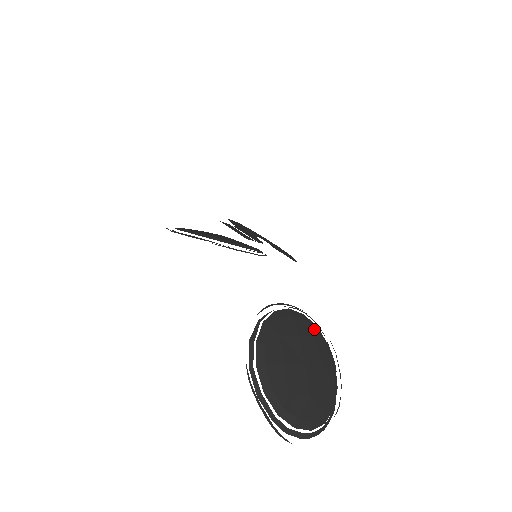
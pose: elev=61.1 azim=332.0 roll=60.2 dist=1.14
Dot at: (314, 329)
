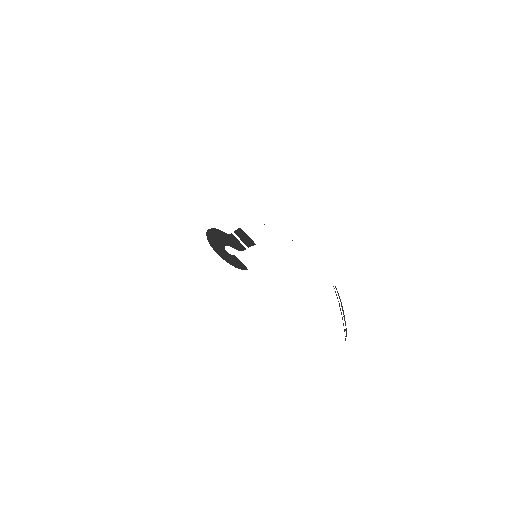
Dot at: occluded
